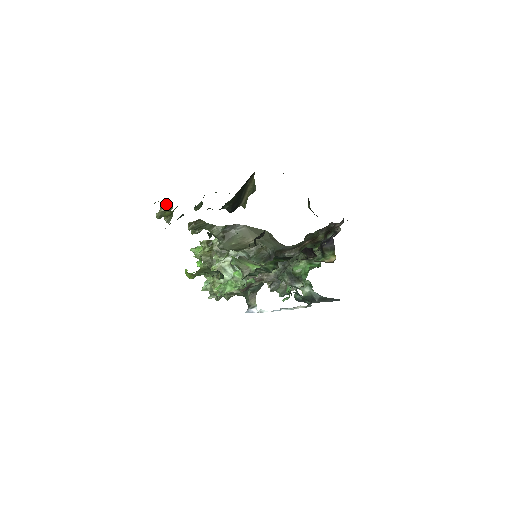
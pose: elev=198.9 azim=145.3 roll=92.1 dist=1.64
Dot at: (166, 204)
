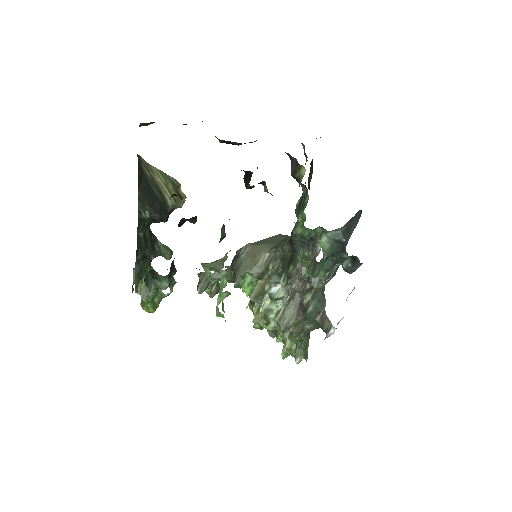
Dot at: occluded
